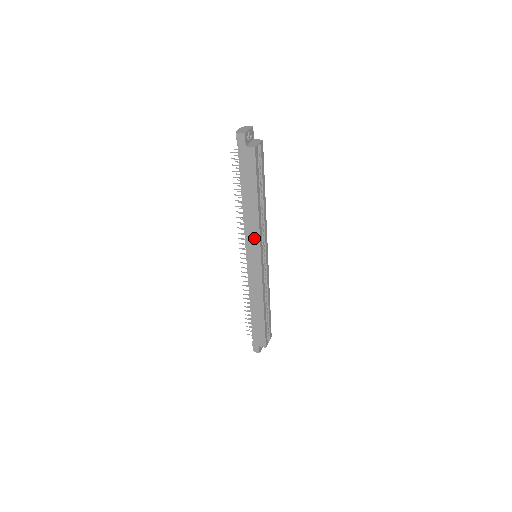
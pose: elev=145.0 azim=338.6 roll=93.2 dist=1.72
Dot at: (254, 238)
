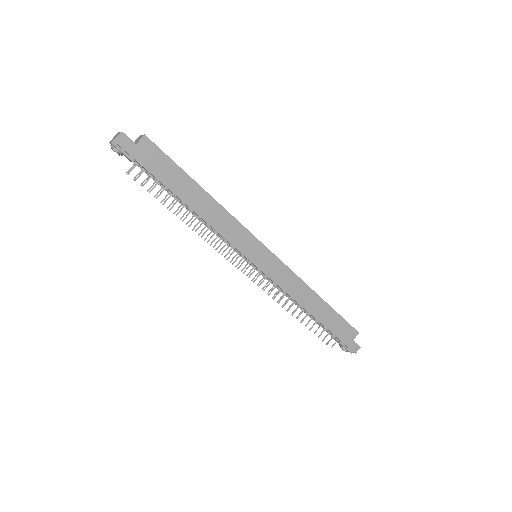
Dot at: (238, 233)
